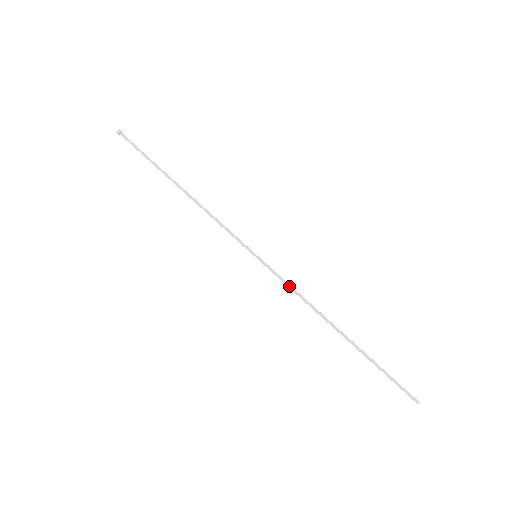
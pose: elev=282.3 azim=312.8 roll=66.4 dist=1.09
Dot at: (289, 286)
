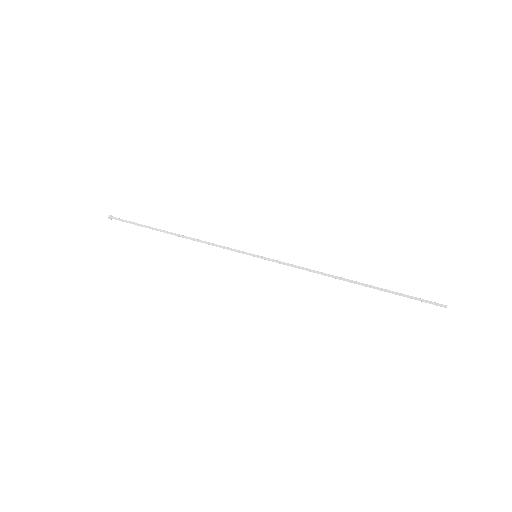
Dot at: (293, 266)
